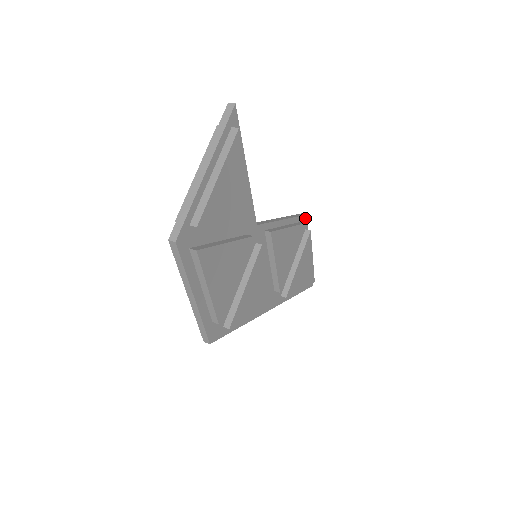
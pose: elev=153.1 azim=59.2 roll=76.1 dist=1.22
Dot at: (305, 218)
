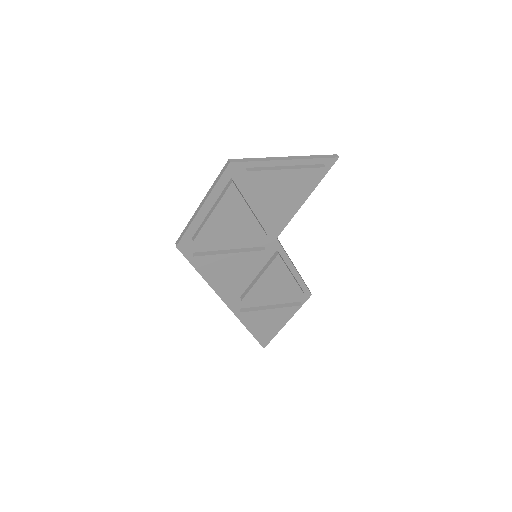
Dot at: (308, 295)
